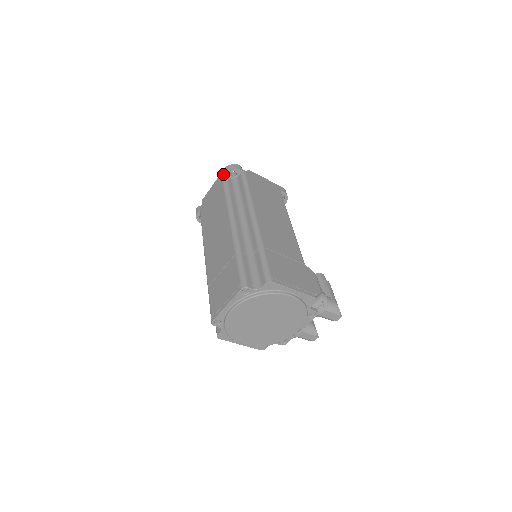
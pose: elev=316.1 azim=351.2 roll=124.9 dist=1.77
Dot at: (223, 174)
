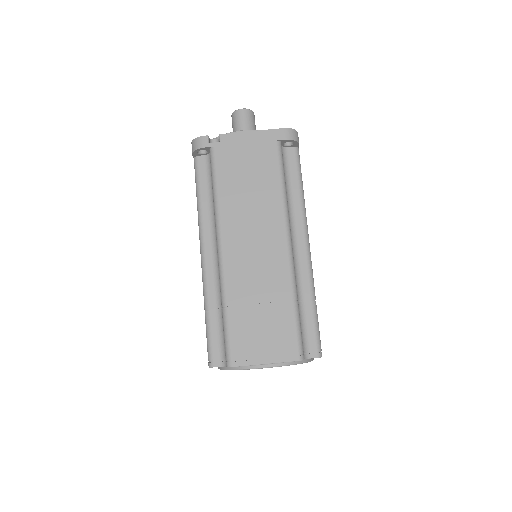
Dot at: (281, 137)
